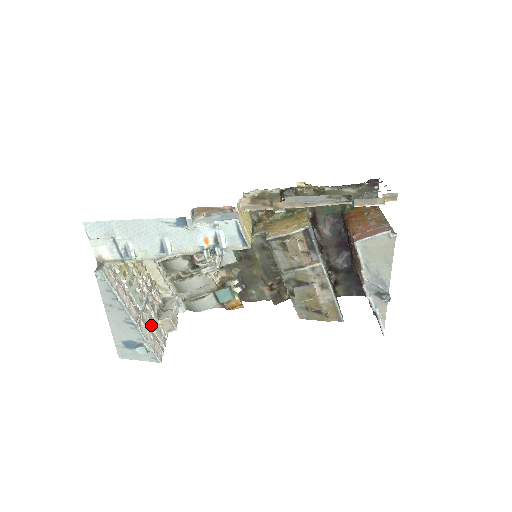
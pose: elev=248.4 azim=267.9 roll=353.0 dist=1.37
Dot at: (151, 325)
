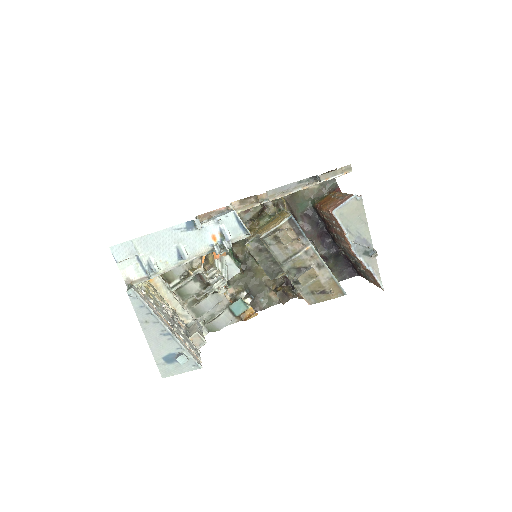
Dot at: (184, 339)
